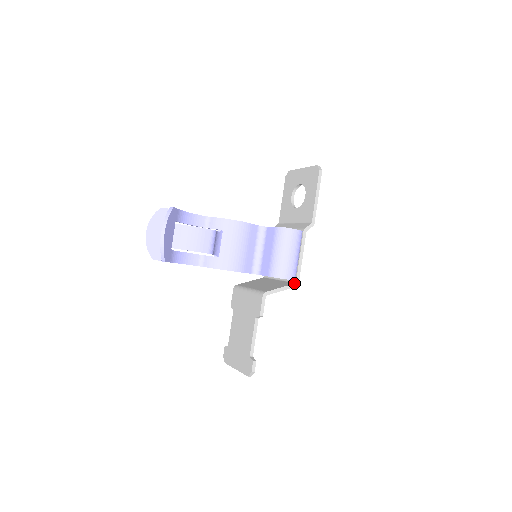
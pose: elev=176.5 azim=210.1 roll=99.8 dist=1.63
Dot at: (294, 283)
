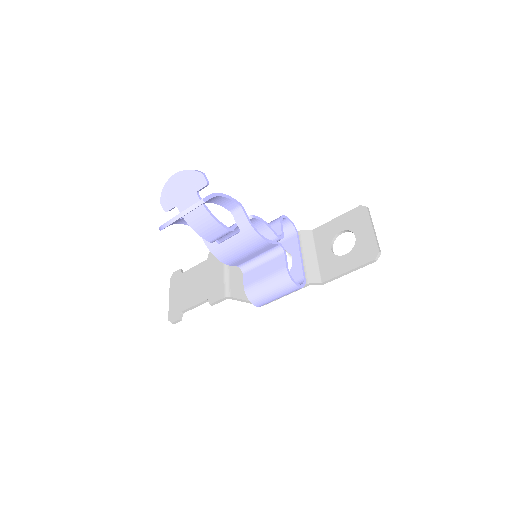
Dot at: occluded
